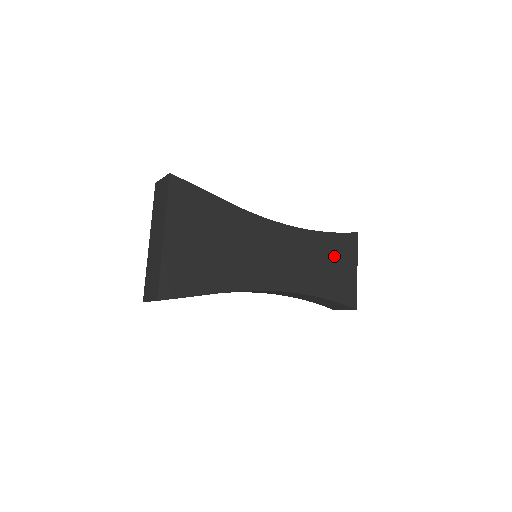
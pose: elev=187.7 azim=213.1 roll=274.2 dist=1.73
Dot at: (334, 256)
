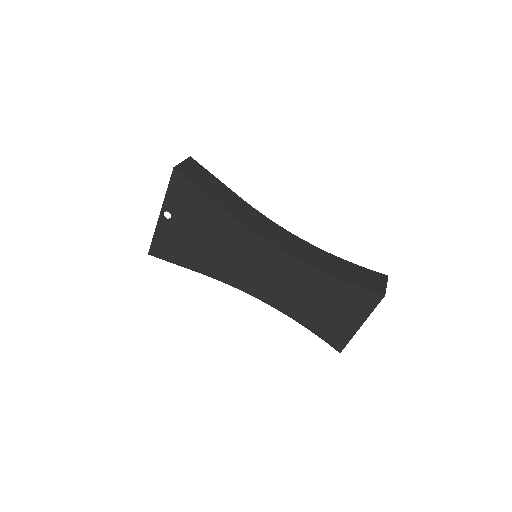
Dot at: (334, 301)
